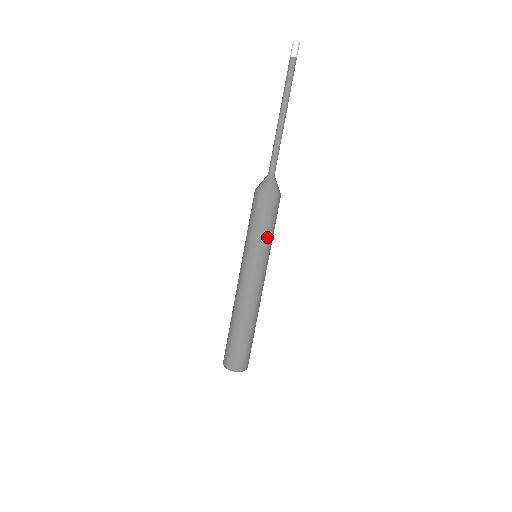
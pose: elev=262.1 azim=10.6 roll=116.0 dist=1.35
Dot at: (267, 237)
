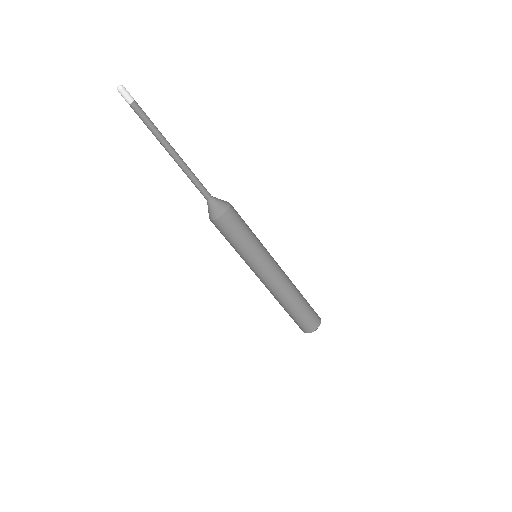
Dot at: (254, 238)
